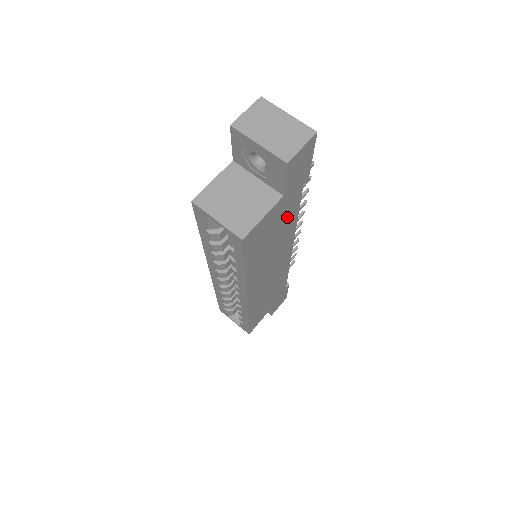
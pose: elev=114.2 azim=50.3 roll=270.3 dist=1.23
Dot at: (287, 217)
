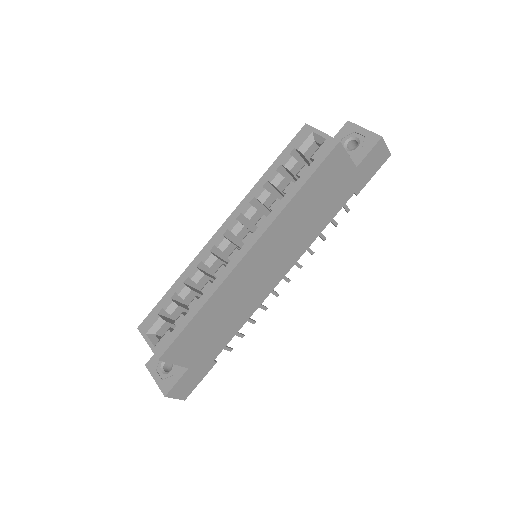
Dot at: (331, 205)
